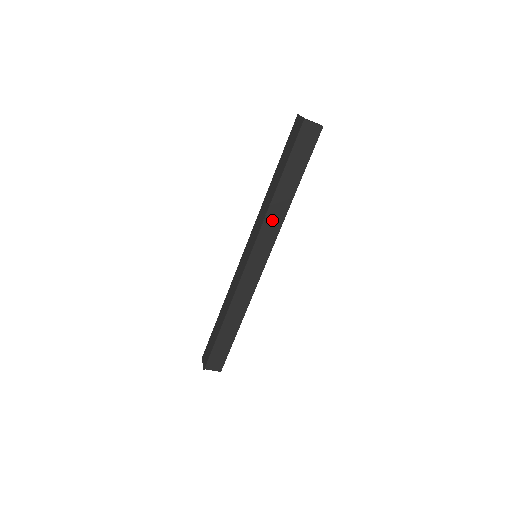
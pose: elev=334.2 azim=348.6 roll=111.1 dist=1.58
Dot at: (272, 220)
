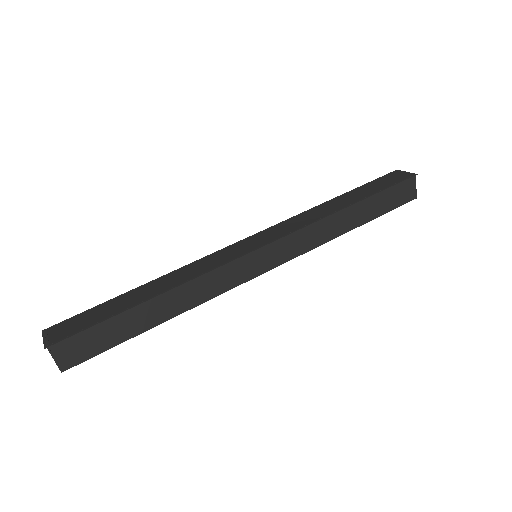
Dot at: (315, 233)
